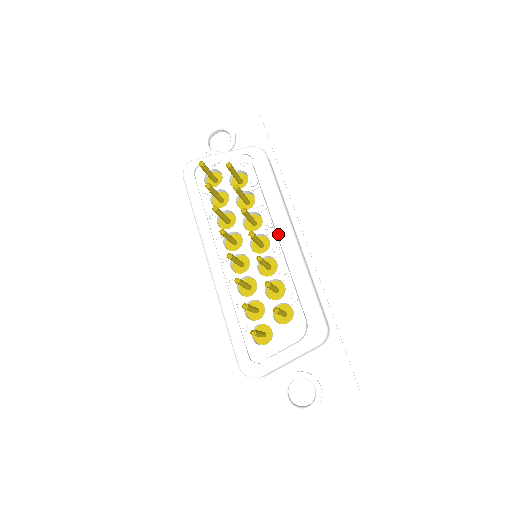
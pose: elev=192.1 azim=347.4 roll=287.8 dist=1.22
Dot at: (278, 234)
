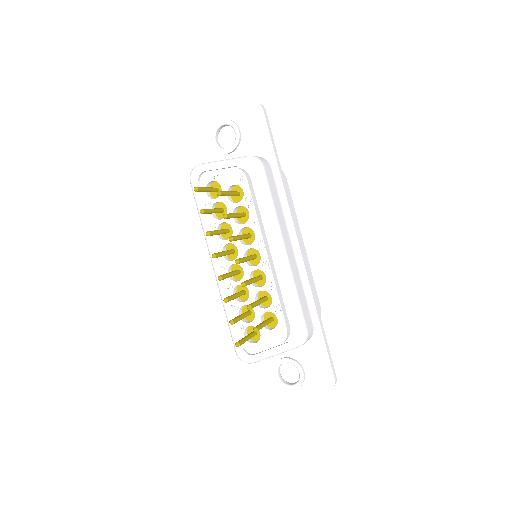
Dot at: (270, 247)
